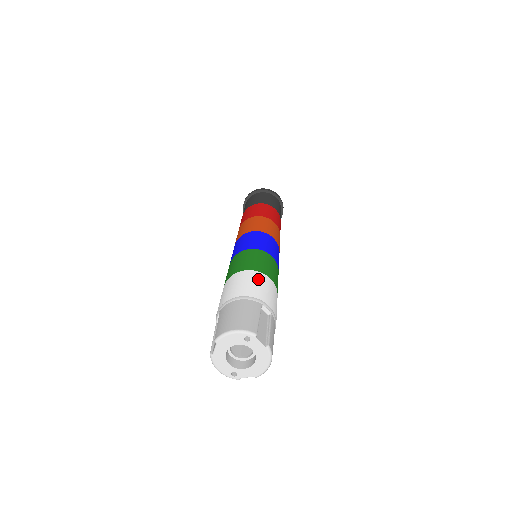
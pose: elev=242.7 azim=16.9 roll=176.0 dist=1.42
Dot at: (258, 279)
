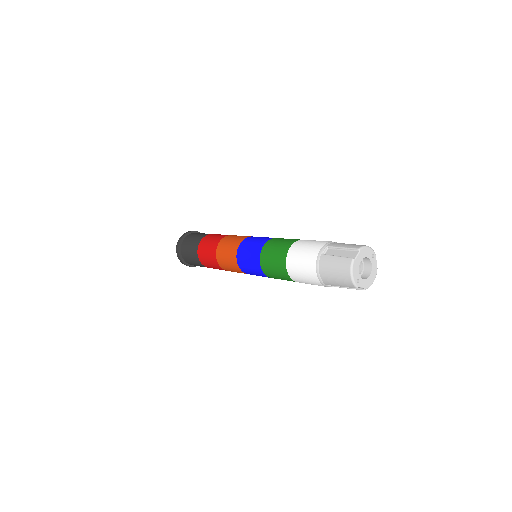
Dot at: occluded
